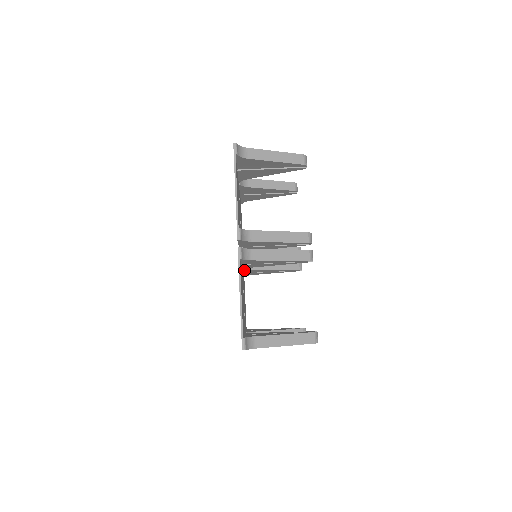
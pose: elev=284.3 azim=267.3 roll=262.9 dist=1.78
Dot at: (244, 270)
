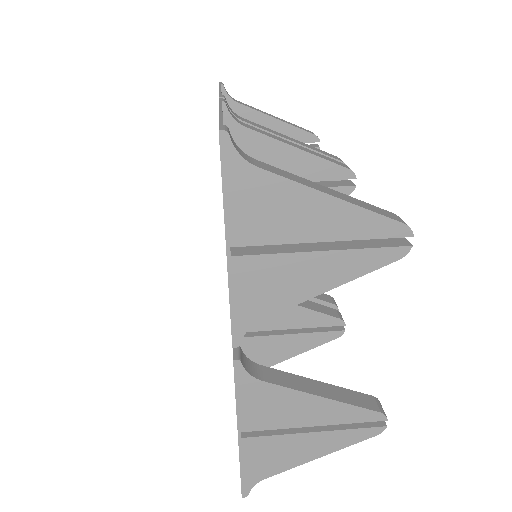
Dot at: occluded
